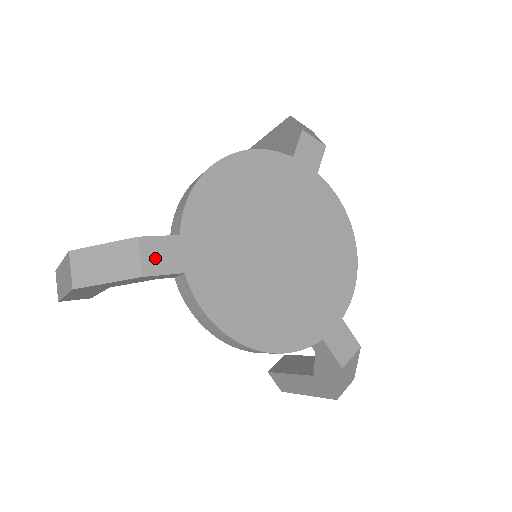
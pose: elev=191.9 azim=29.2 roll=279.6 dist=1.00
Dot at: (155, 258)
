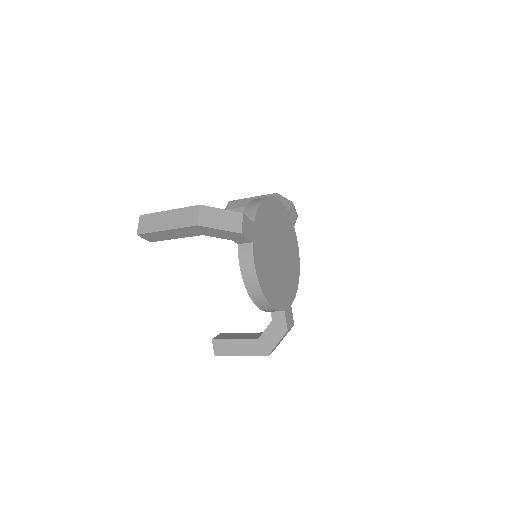
Dot at: (246, 228)
